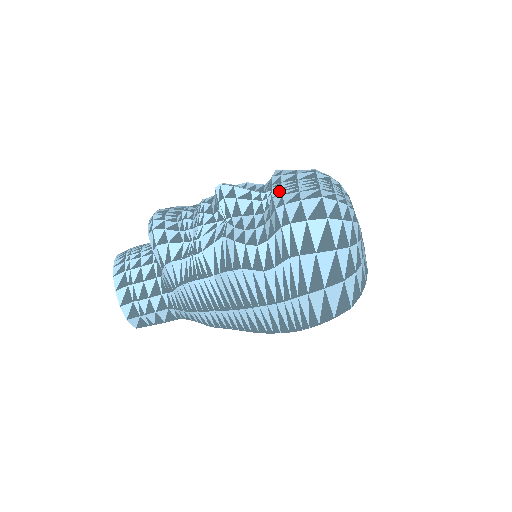
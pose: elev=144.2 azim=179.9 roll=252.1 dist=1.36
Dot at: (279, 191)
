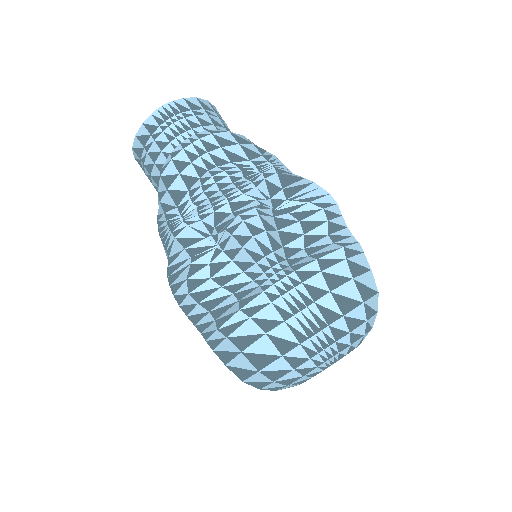
Dot at: (279, 292)
